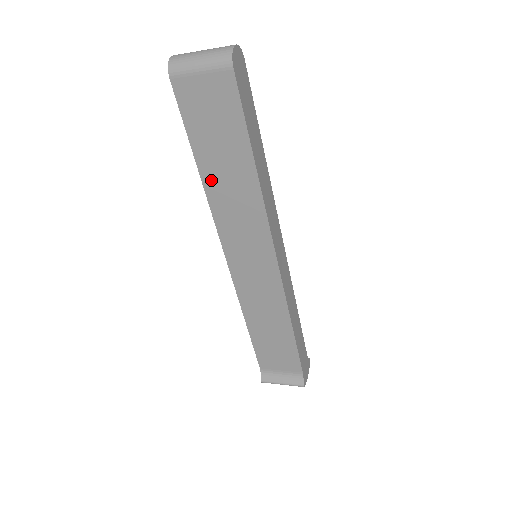
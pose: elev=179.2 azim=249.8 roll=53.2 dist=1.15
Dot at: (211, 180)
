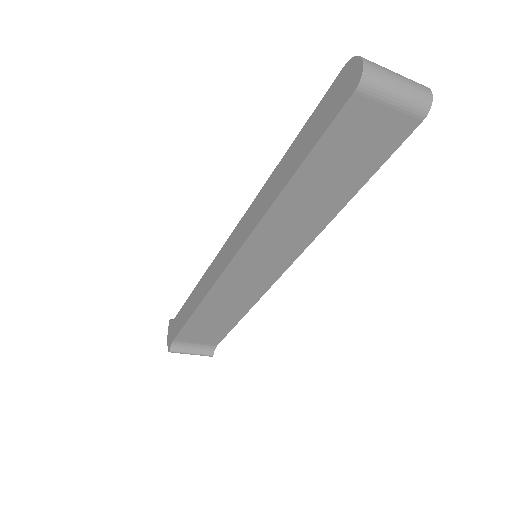
Dot at: (292, 195)
